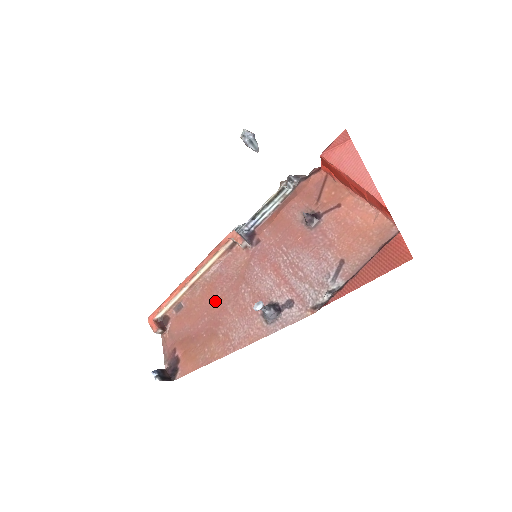
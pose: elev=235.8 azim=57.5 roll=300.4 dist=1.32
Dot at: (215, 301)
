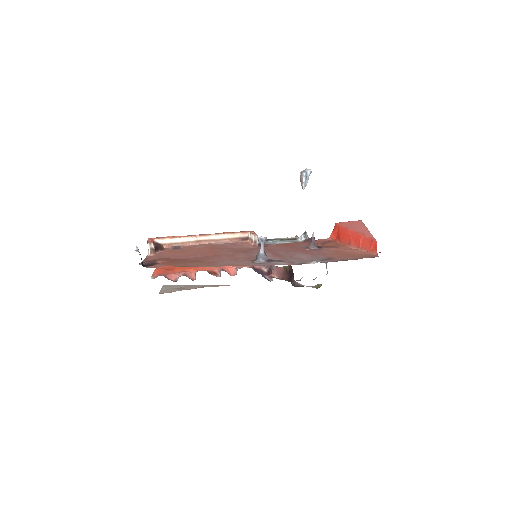
Dot at: (213, 252)
